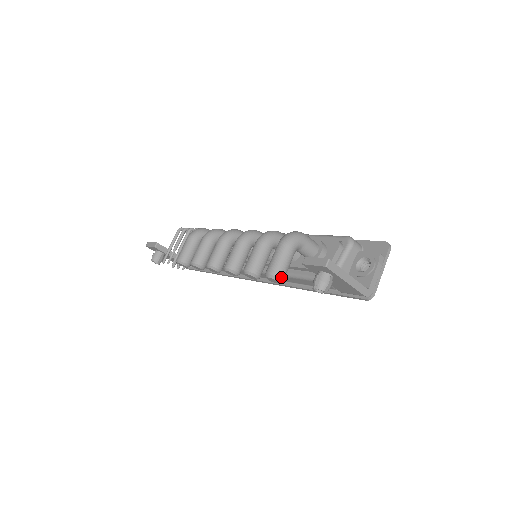
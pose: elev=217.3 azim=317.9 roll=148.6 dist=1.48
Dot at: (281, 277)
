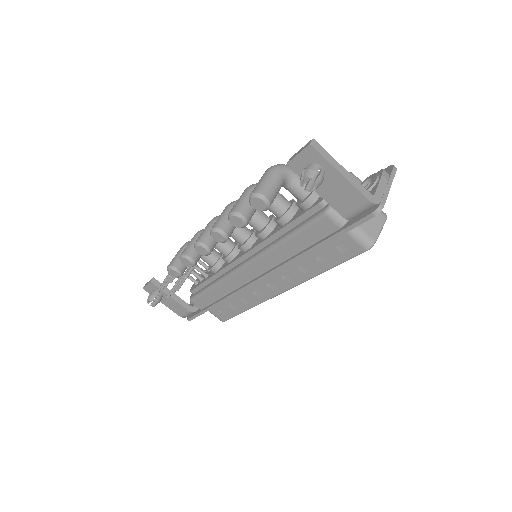
Dot at: (266, 195)
